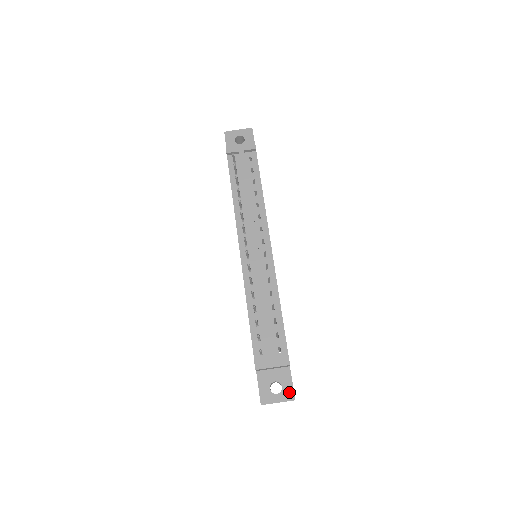
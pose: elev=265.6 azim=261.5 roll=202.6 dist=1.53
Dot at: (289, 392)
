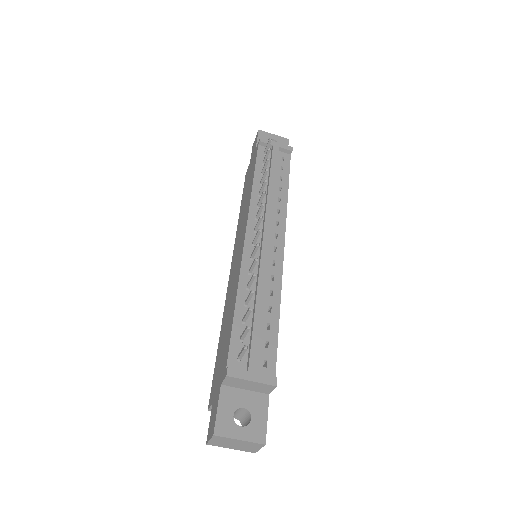
Dot at: (260, 430)
